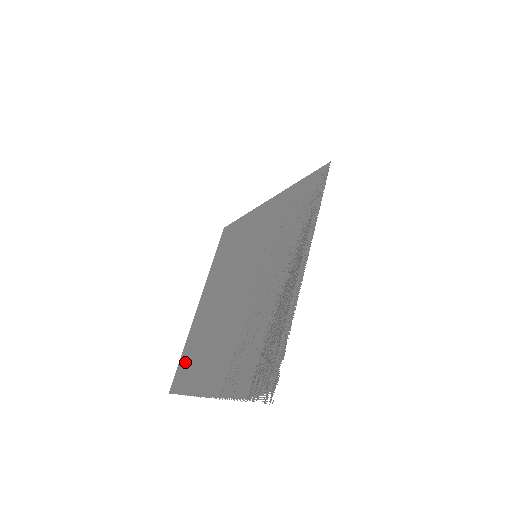
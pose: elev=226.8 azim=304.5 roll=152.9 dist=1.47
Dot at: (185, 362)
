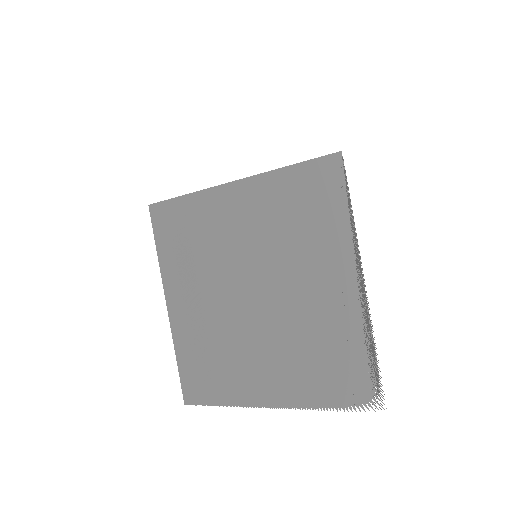
Dot at: (193, 372)
